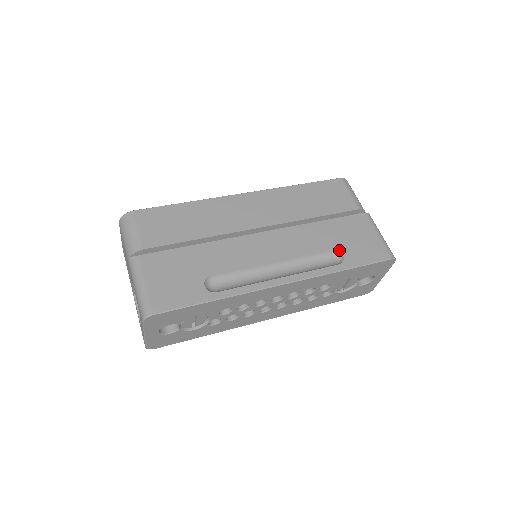
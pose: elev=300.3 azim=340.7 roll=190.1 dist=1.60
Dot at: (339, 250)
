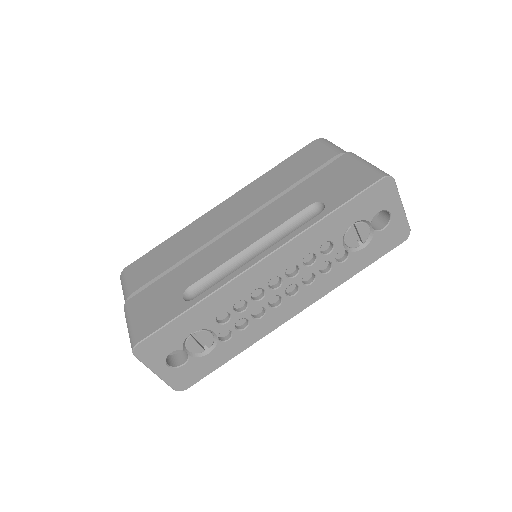
Dot at: (318, 201)
